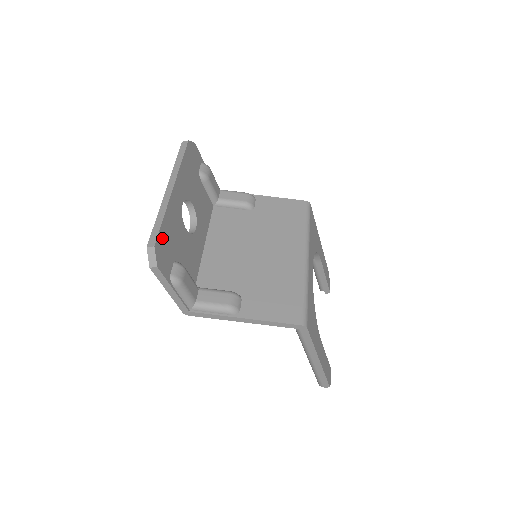
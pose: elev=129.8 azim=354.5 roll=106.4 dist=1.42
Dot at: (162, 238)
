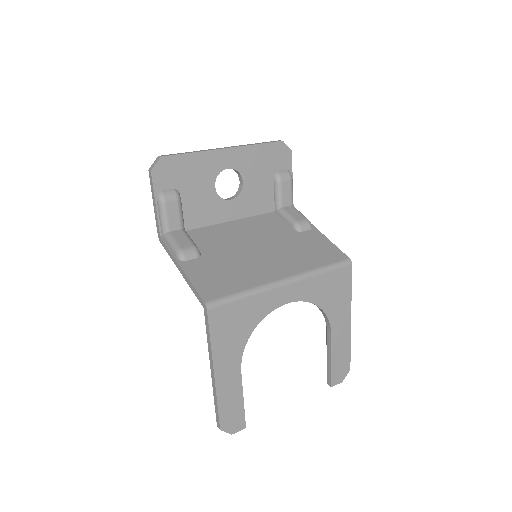
Dot at: (176, 162)
